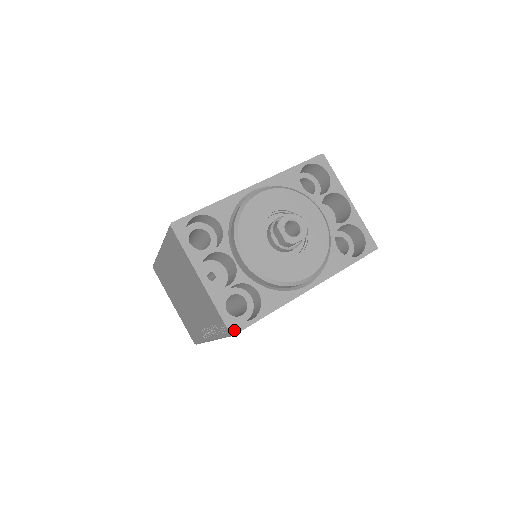
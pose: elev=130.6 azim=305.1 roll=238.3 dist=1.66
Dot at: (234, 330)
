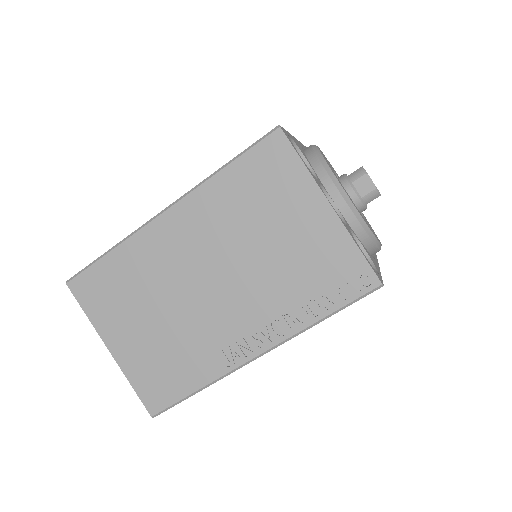
Dot at: (380, 279)
